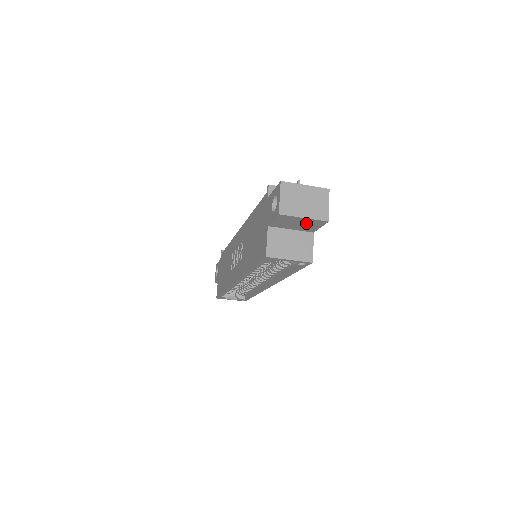
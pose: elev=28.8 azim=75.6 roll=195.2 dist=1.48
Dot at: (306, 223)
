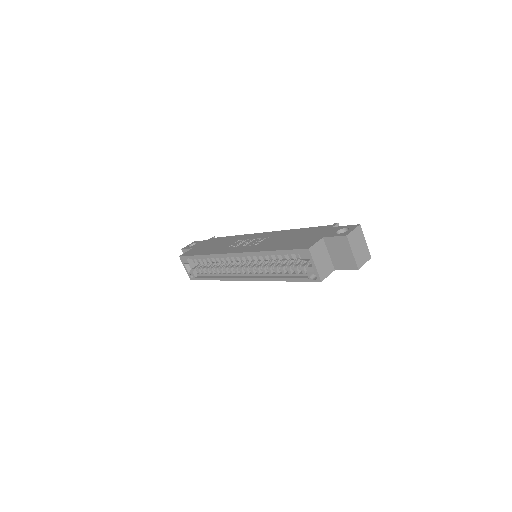
Dot at: (346, 258)
